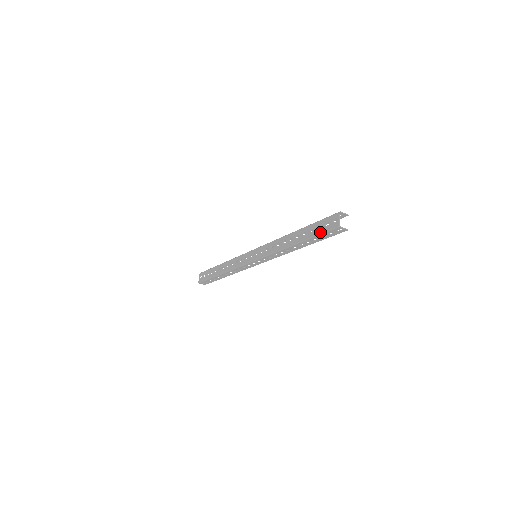
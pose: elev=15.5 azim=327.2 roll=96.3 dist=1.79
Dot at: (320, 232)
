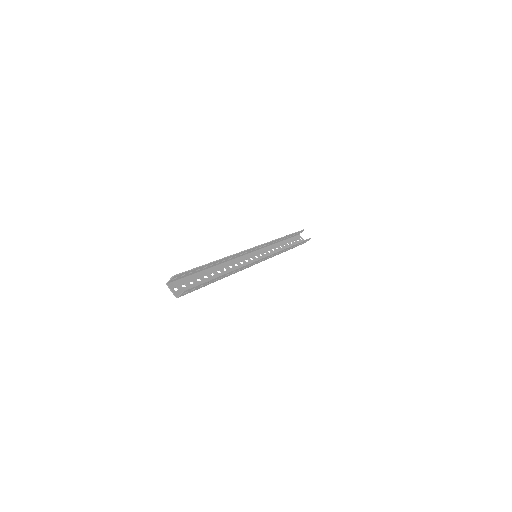
Dot at: occluded
